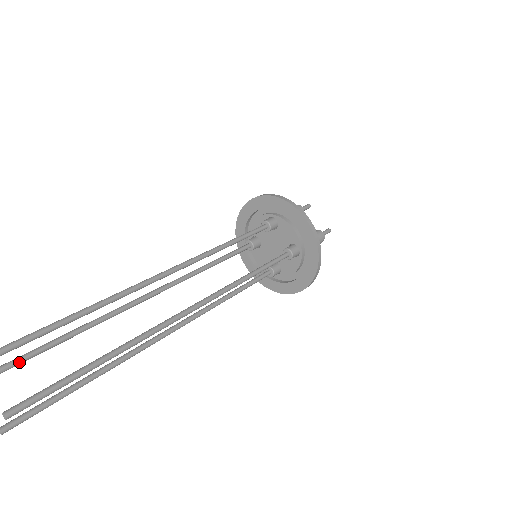
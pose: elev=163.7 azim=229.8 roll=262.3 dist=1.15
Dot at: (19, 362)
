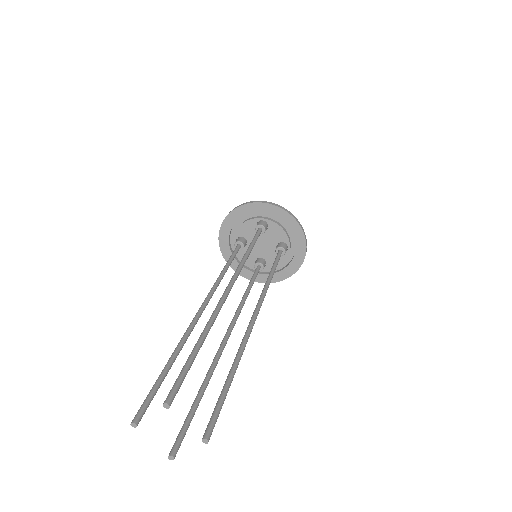
Dot at: (155, 394)
